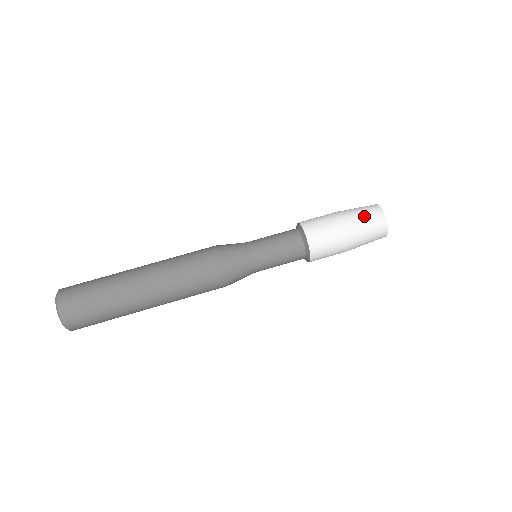
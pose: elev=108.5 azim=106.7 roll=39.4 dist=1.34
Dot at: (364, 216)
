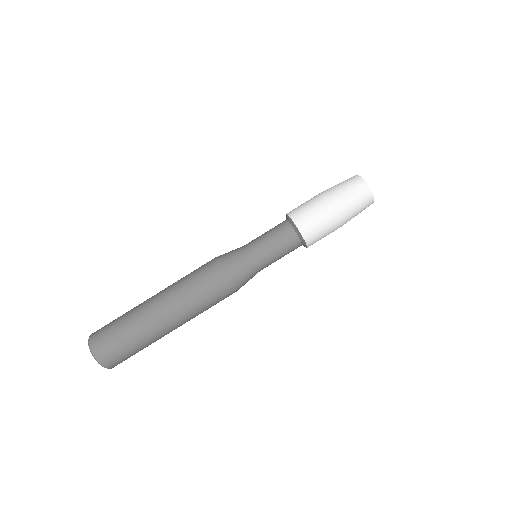
Dot at: (348, 192)
